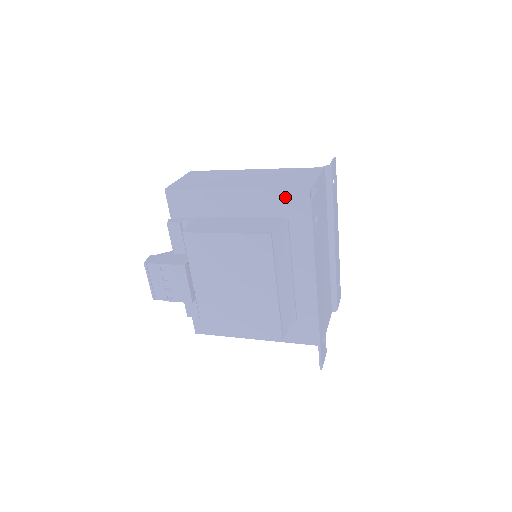
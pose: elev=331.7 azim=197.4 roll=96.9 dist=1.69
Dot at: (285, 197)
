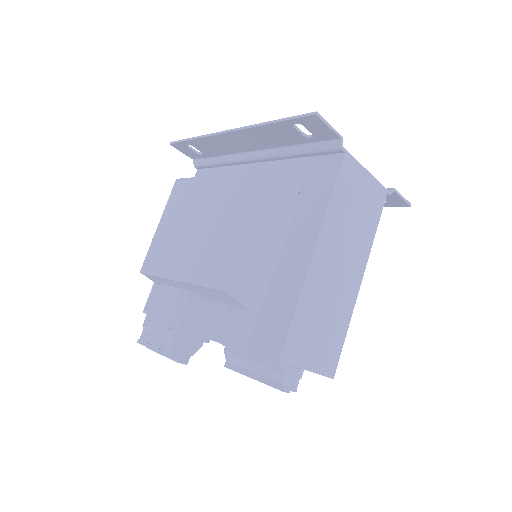
Dot at: occluded
